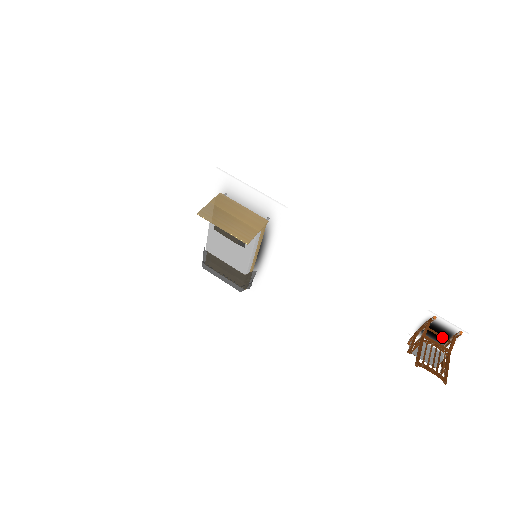
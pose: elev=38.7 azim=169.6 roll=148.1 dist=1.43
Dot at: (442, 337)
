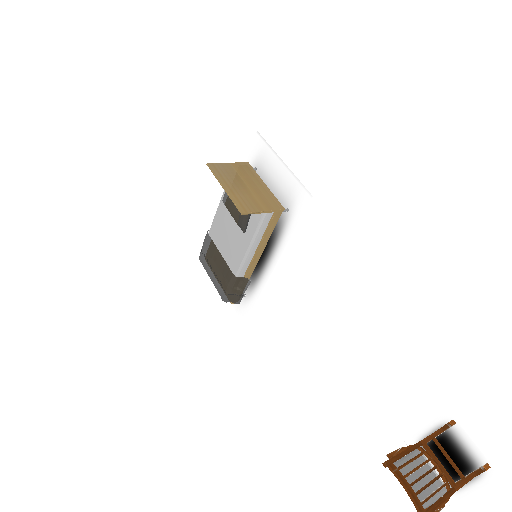
Dot at: (454, 466)
